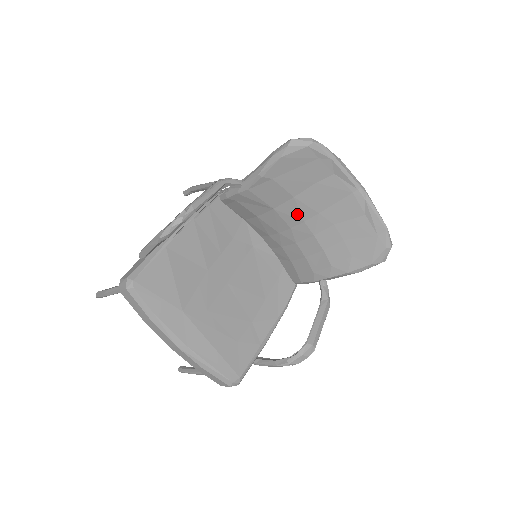
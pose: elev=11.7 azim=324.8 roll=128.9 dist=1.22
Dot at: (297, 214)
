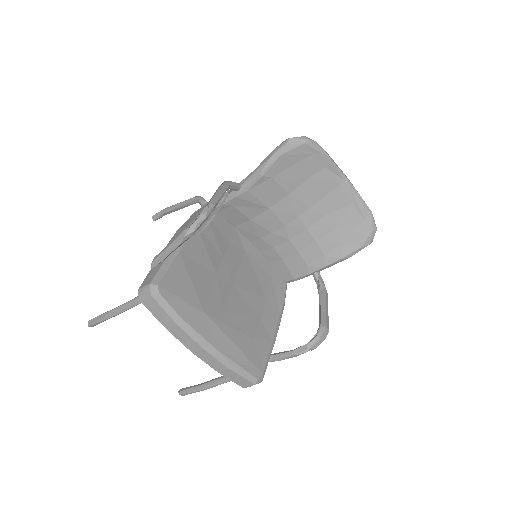
Dot at: (292, 210)
